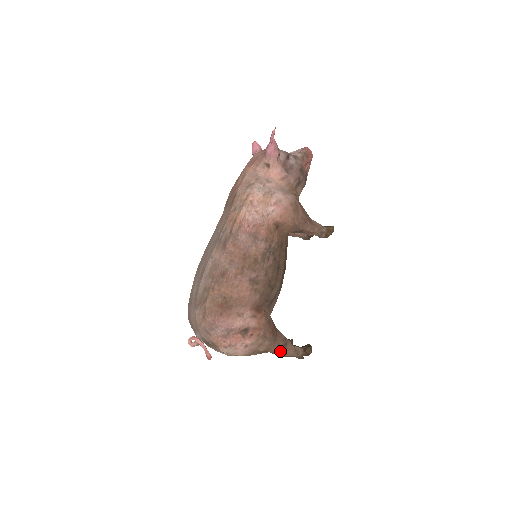
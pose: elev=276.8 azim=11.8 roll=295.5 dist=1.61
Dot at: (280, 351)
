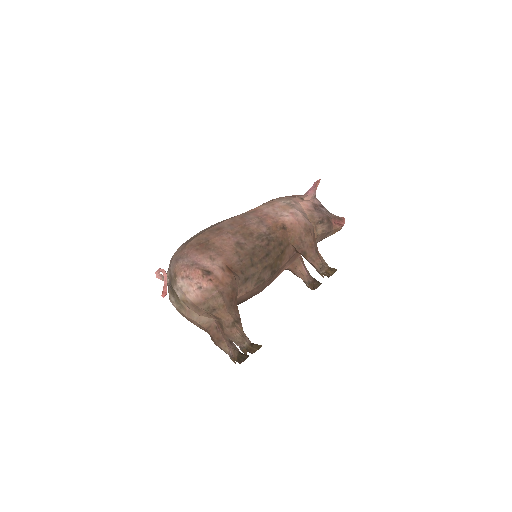
Dot at: (228, 323)
